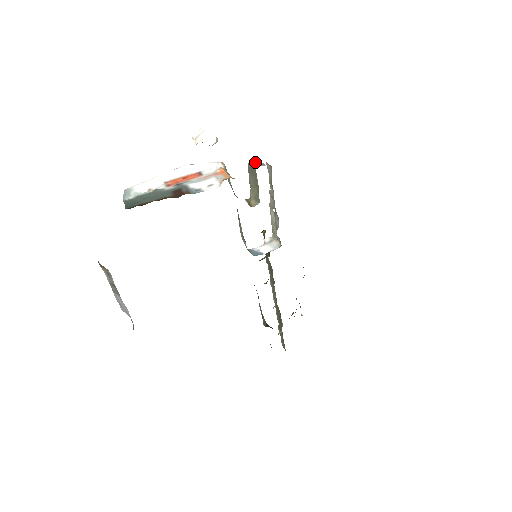
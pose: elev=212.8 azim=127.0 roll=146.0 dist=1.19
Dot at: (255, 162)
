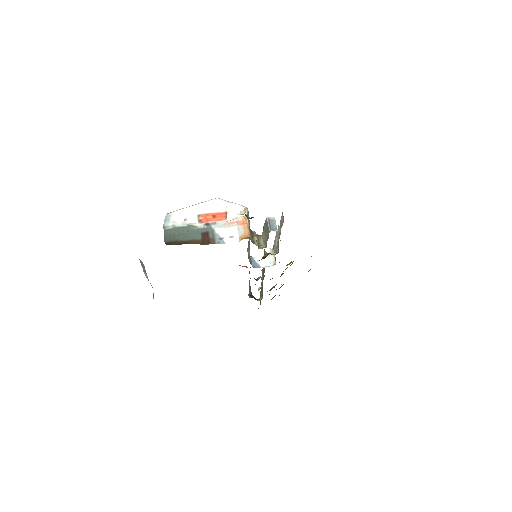
Dot at: (271, 221)
